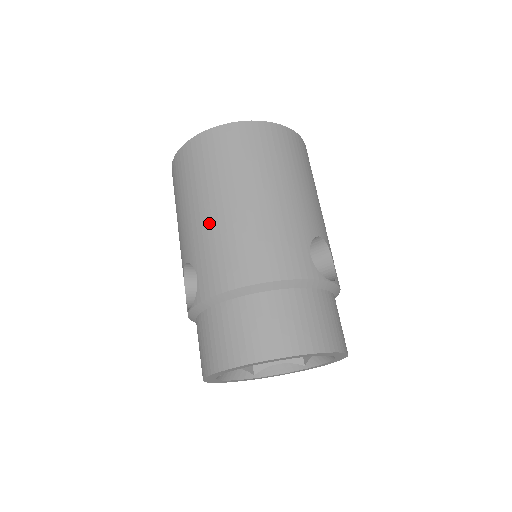
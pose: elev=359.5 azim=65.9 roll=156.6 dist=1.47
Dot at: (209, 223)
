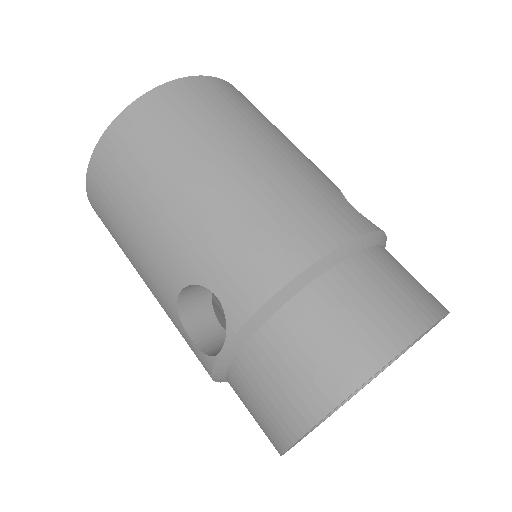
Dot at: (200, 212)
